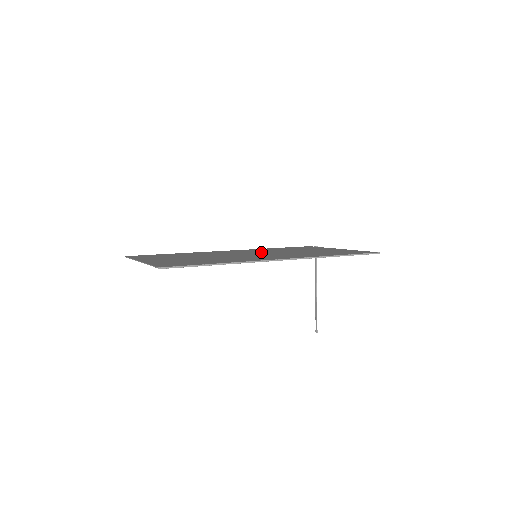
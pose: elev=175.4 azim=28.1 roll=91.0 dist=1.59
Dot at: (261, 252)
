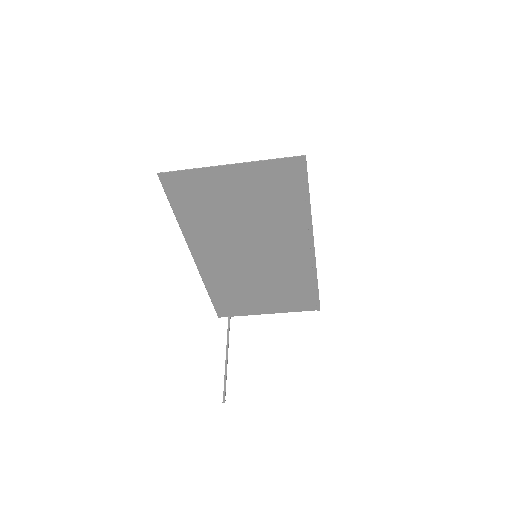
Dot at: (242, 265)
